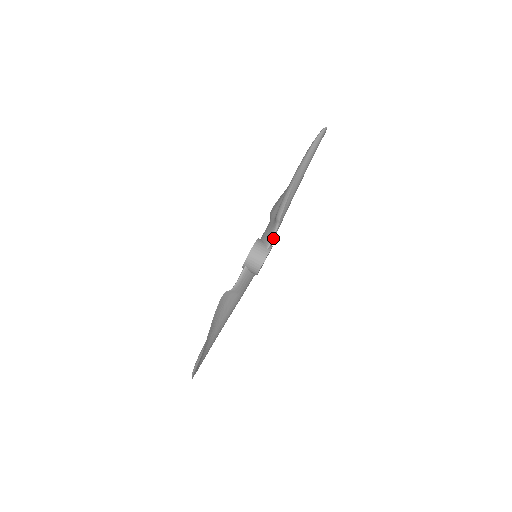
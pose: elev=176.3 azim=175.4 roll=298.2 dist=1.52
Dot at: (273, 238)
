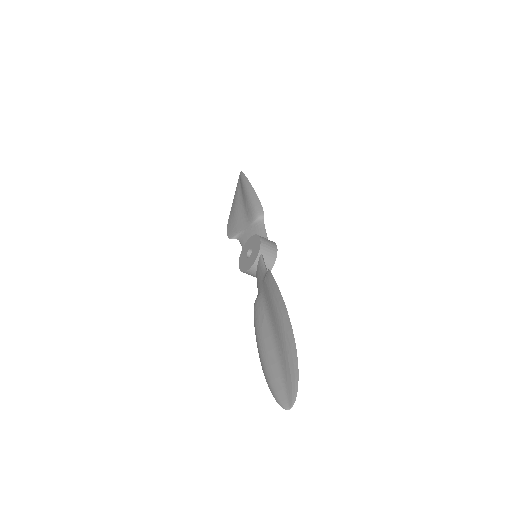
Dot at: occluded
